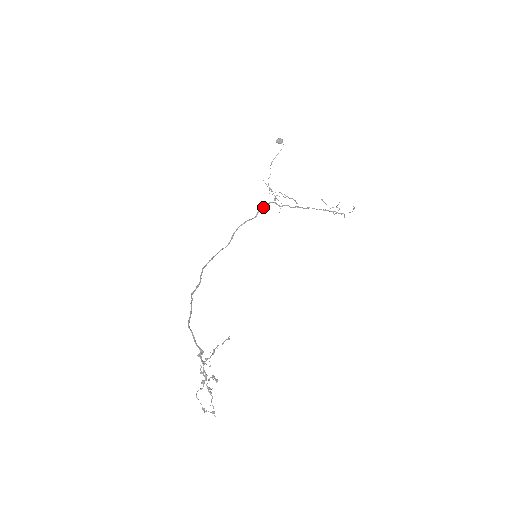
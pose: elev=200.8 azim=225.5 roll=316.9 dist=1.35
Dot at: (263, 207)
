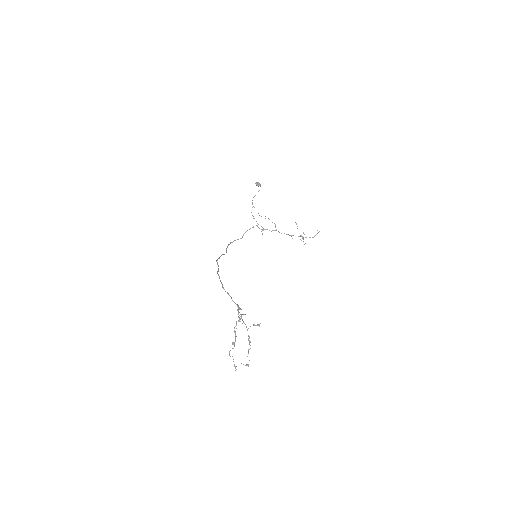
Dot at: occluded
